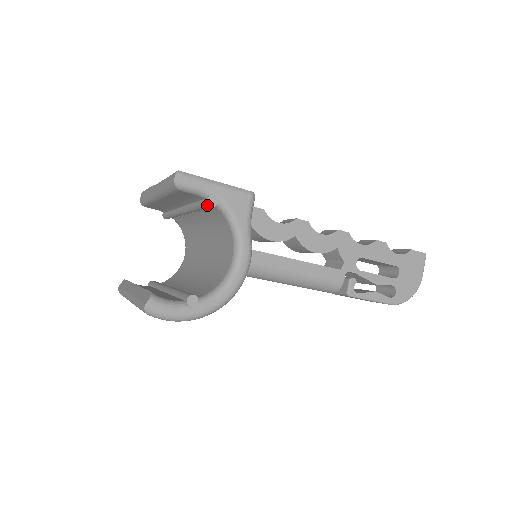
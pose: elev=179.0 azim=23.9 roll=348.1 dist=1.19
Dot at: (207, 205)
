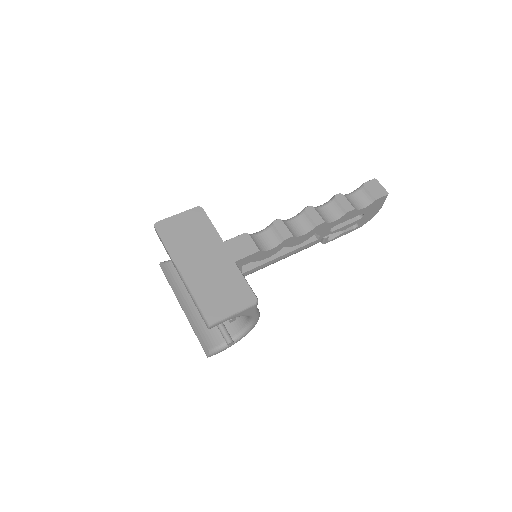
Dot at: (229, 320)
